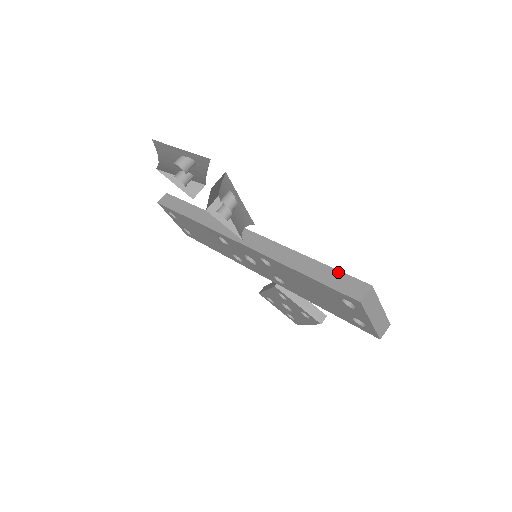
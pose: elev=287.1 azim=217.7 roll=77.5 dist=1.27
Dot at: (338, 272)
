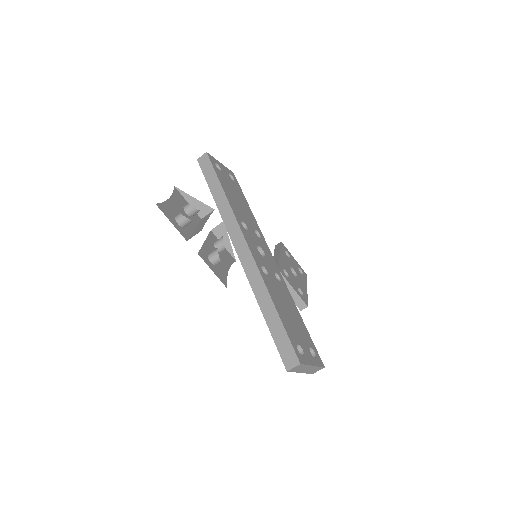
Dot at: (286, 335)
